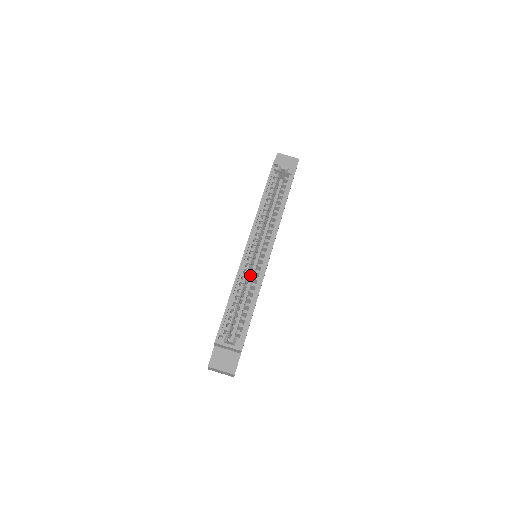
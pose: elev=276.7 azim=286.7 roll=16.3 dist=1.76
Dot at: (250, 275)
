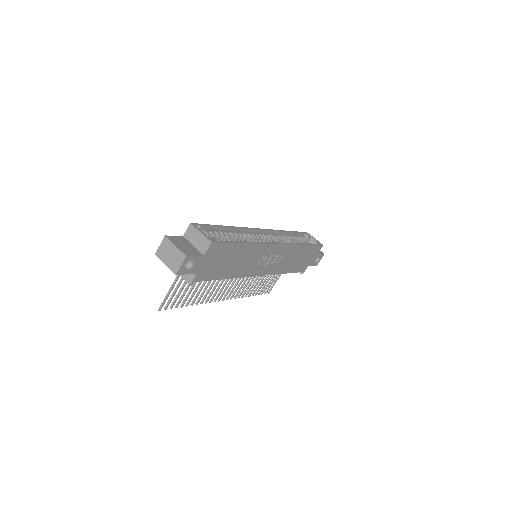
Dot at: occluded
